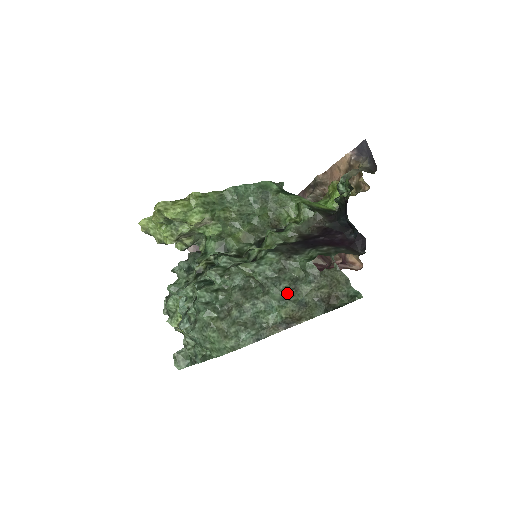
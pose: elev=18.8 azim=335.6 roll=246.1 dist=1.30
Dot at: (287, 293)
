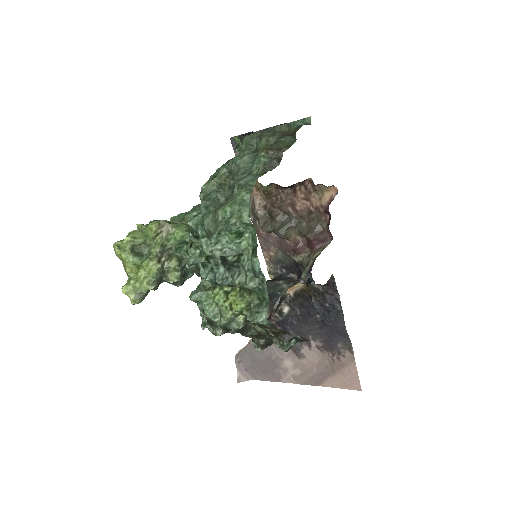
Dot at: (251, 153)
